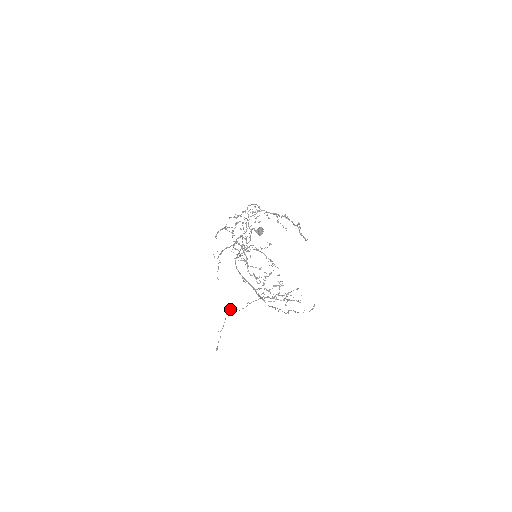
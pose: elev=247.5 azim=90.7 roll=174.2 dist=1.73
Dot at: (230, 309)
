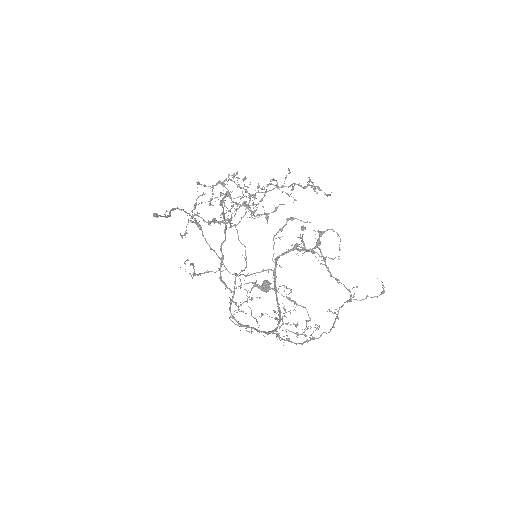
Dot at: (198, 224)
